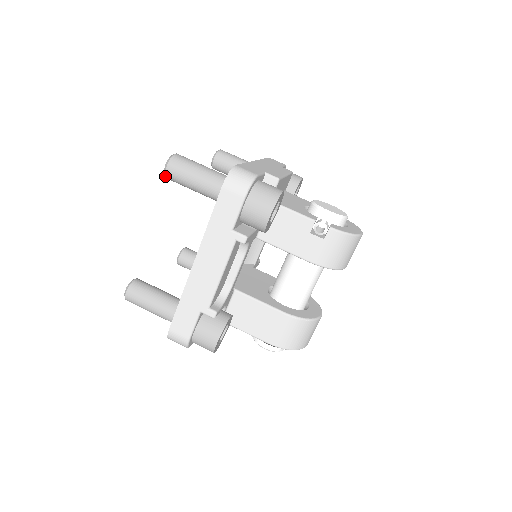
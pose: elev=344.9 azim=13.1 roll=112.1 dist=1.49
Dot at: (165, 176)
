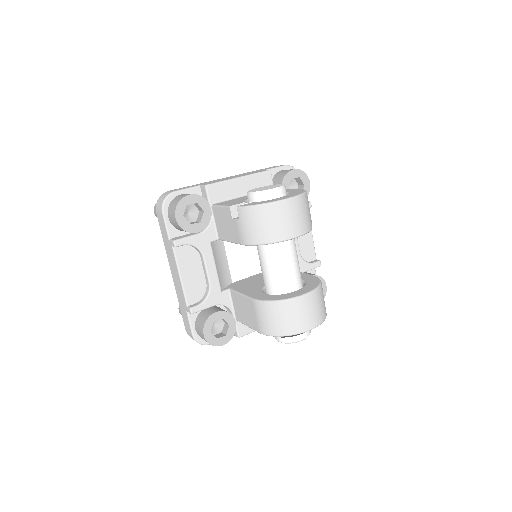
Dot at: occluded
